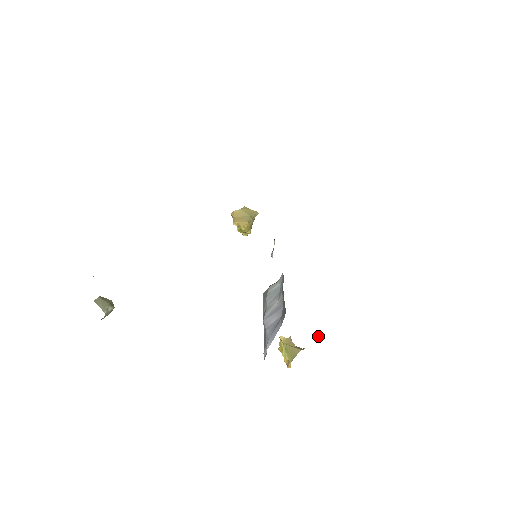
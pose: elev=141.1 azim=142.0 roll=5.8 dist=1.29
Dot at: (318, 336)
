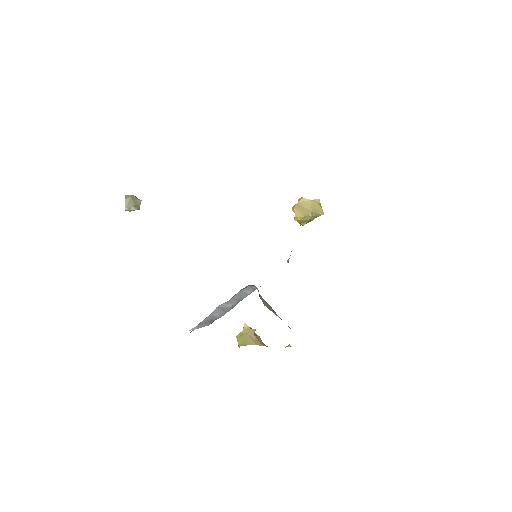
Dot at: occluded
